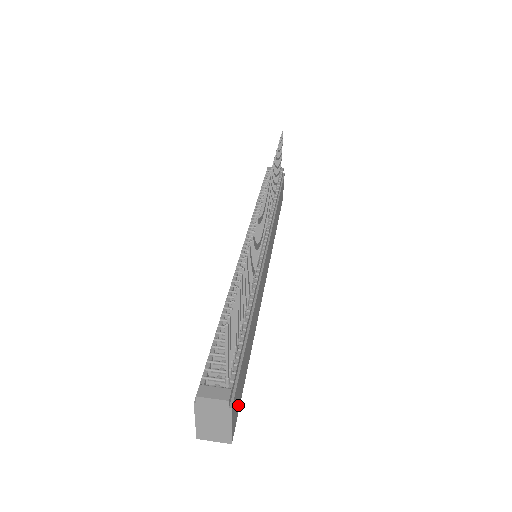
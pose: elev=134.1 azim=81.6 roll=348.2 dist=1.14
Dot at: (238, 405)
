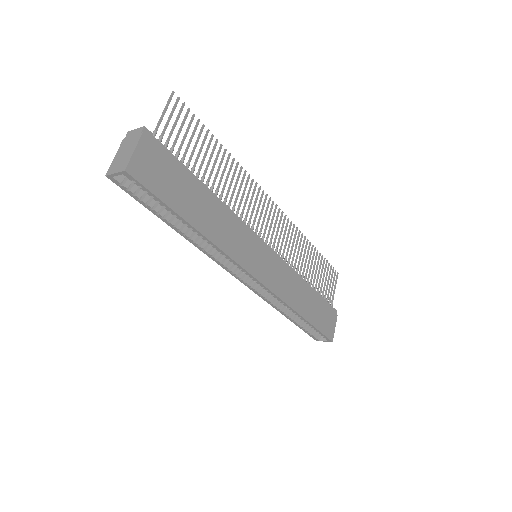
Dot at: (152, 182)
